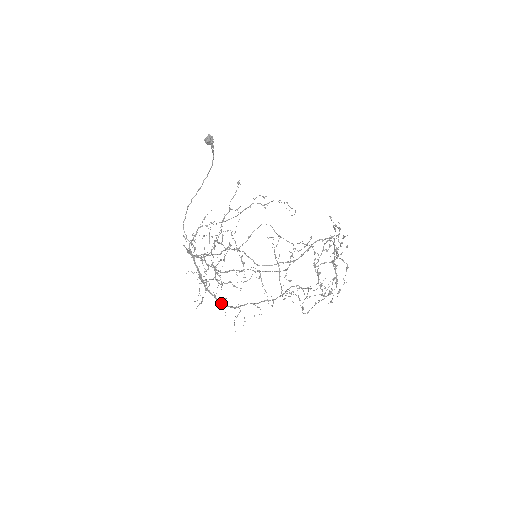
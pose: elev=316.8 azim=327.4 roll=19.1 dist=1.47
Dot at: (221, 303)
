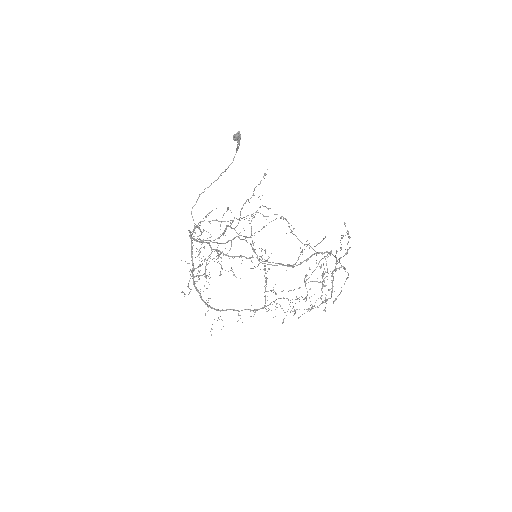
Dot at: (204, 302)
